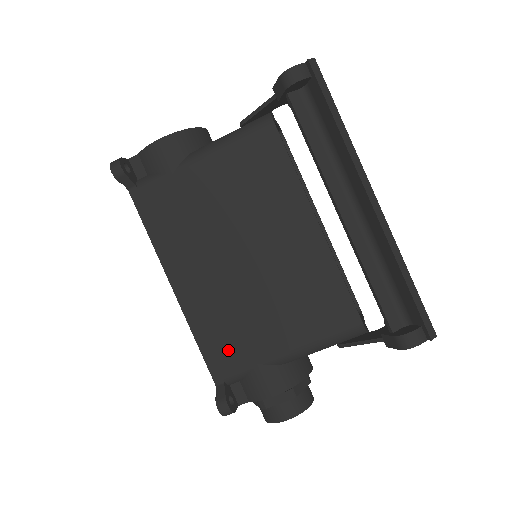
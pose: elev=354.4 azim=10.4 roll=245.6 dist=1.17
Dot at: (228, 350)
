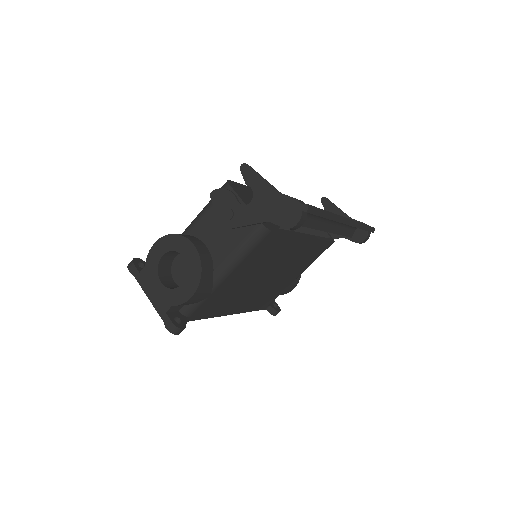
Dot at: (268, 300)
